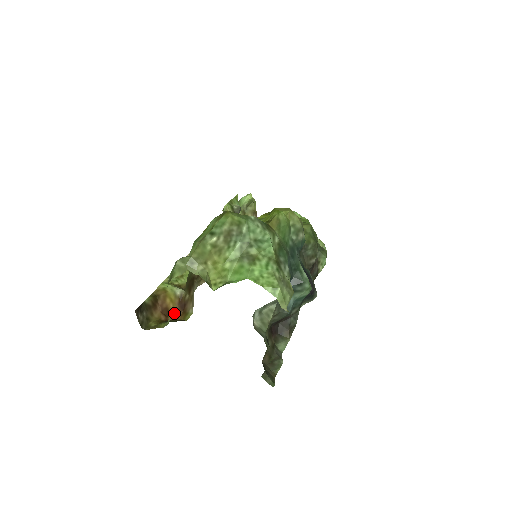
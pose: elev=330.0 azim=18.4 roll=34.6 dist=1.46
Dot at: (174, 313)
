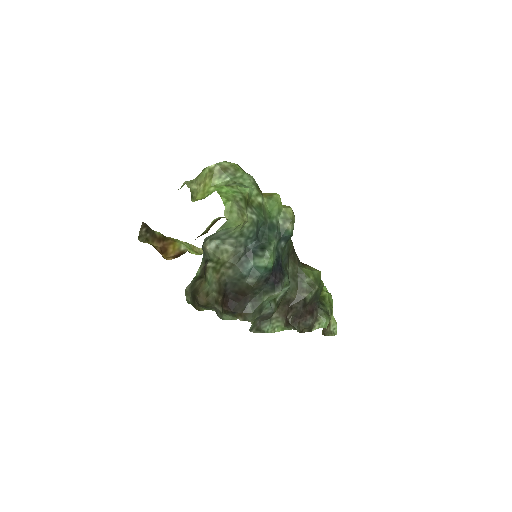
Dot at: (169, 256)
